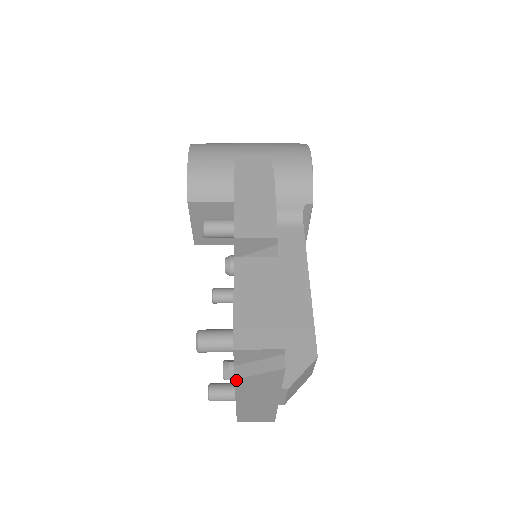
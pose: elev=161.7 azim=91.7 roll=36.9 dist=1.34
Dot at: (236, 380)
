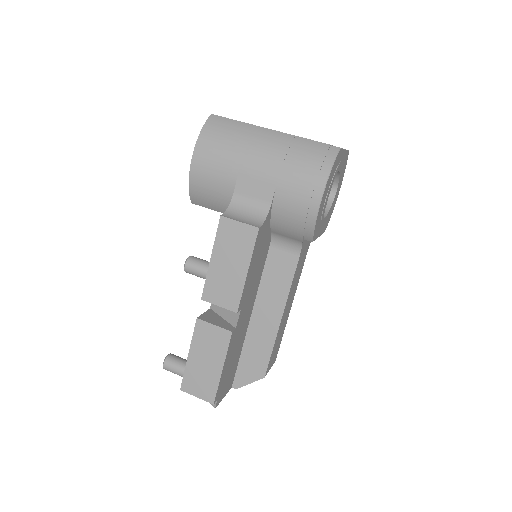
Dot at: occluded
